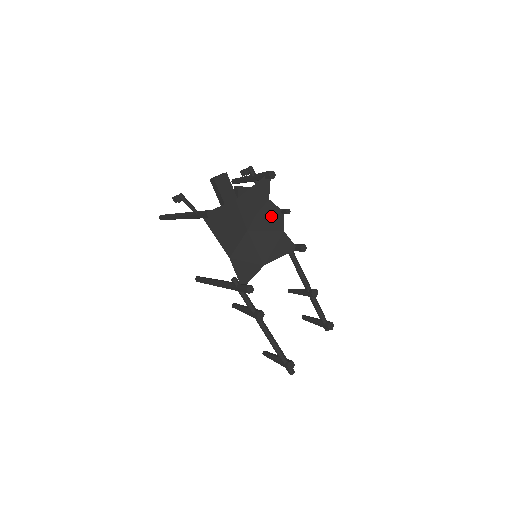
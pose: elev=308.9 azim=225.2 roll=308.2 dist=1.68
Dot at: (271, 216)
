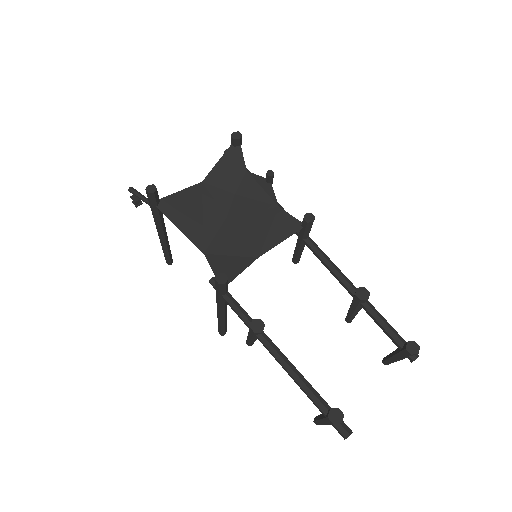
Dot at: (255, 191)
